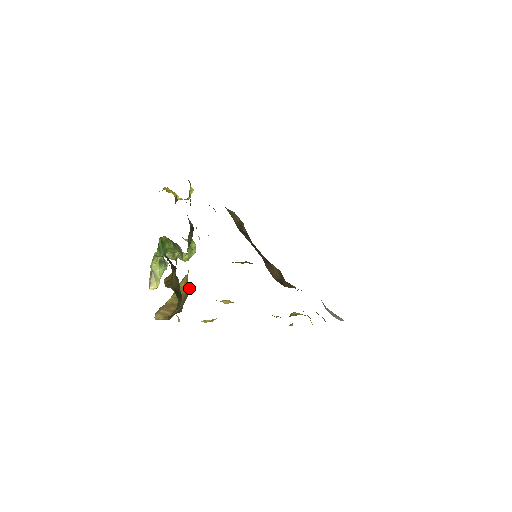
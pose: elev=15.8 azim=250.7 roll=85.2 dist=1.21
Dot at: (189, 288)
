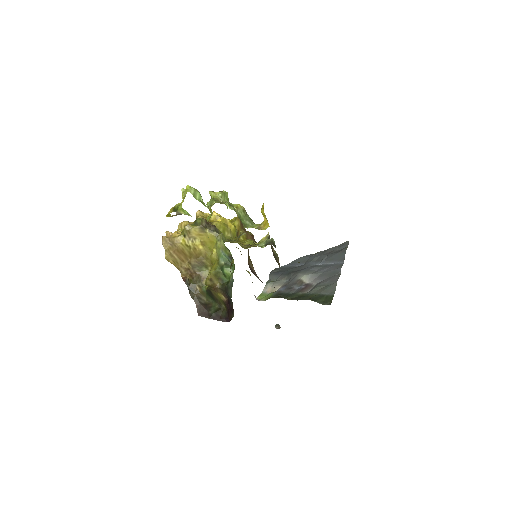
Dot at: (209, 267)
